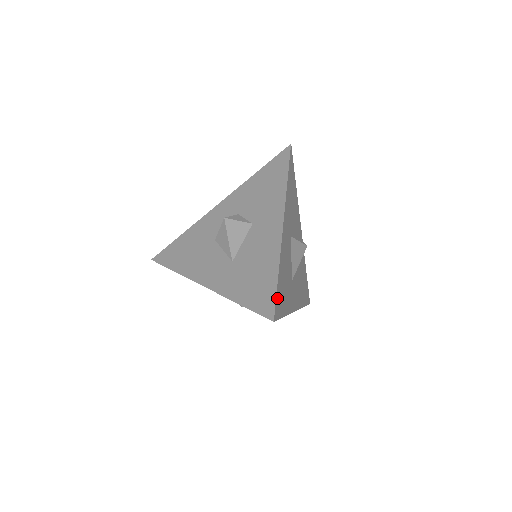
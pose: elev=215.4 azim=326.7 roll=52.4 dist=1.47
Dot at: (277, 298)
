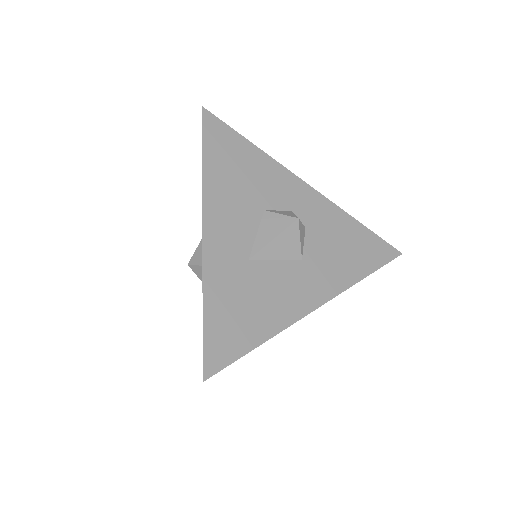
Dot at: (230, 360)
